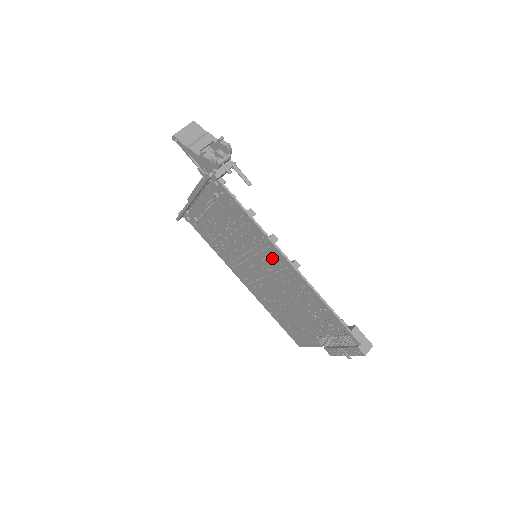
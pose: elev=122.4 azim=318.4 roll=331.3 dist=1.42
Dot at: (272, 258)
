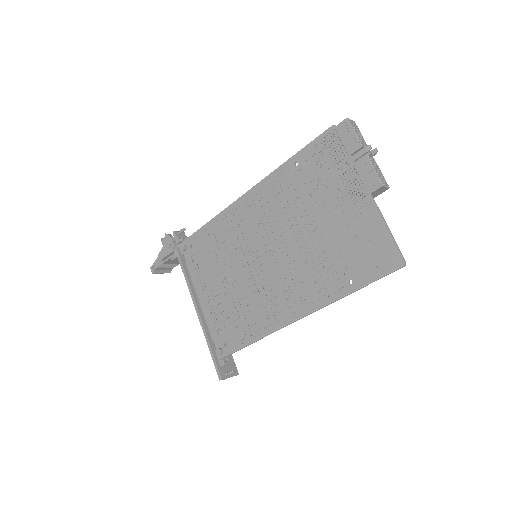
Dot at: (246, 218)
